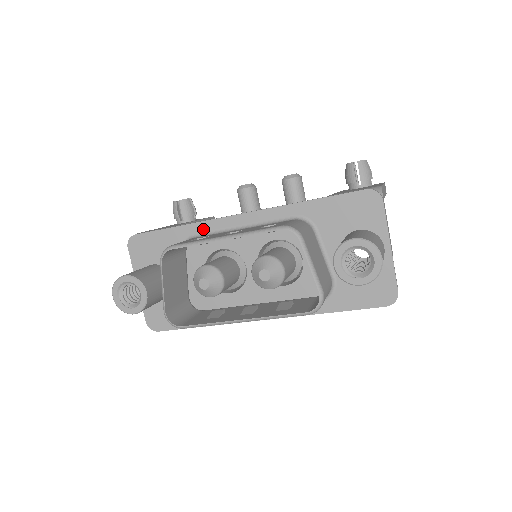
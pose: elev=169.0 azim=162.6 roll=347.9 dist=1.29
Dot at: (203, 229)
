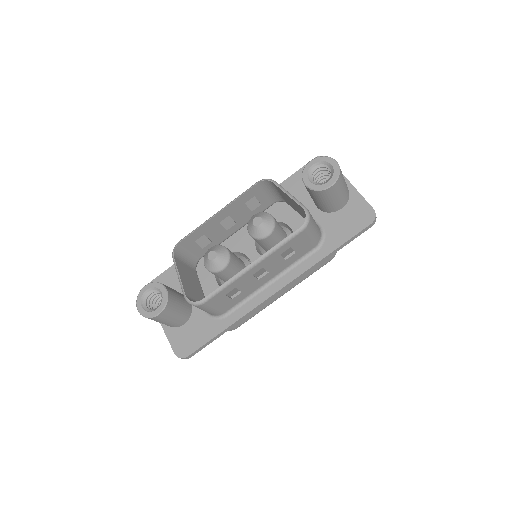
Dot at: occluded
